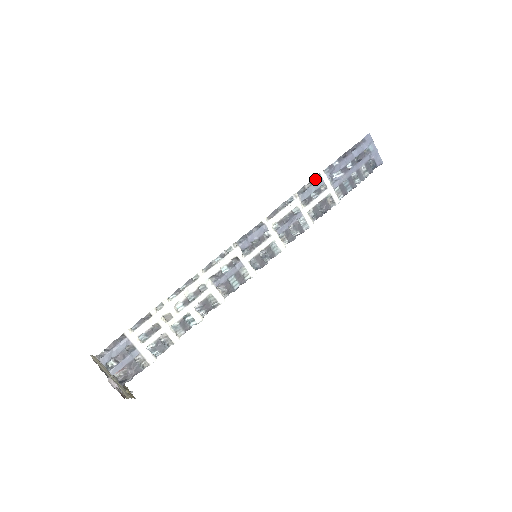
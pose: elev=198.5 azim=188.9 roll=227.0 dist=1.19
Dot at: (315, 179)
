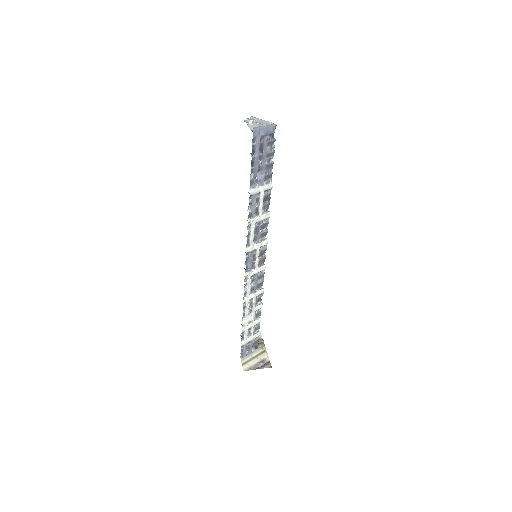
Dot at: (251, 202)
